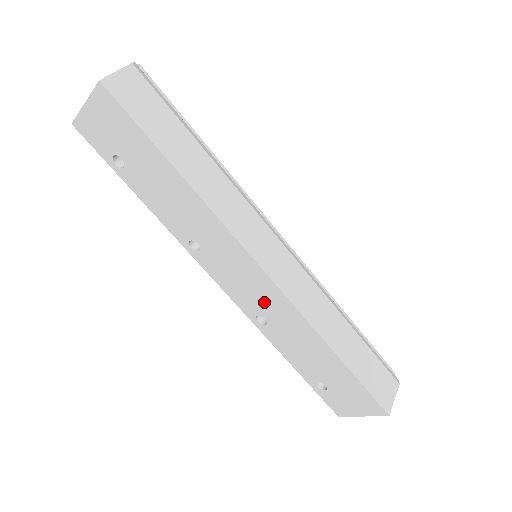
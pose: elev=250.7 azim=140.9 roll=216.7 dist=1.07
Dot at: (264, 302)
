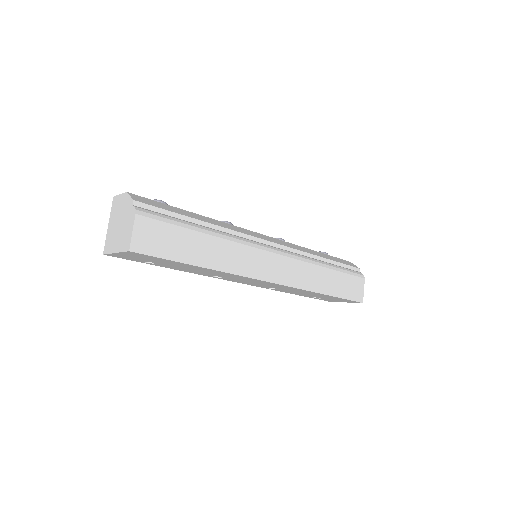
Dot at: (273, 286)
